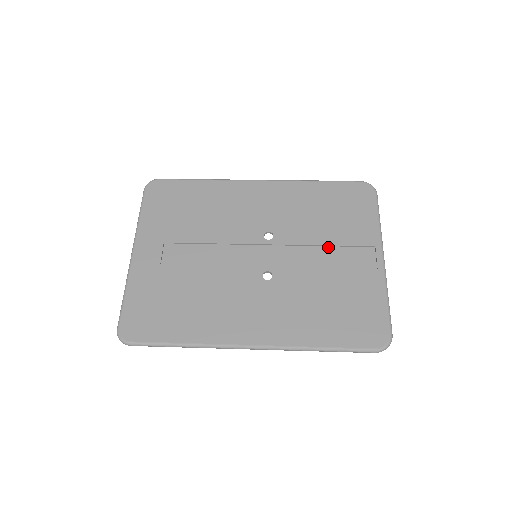
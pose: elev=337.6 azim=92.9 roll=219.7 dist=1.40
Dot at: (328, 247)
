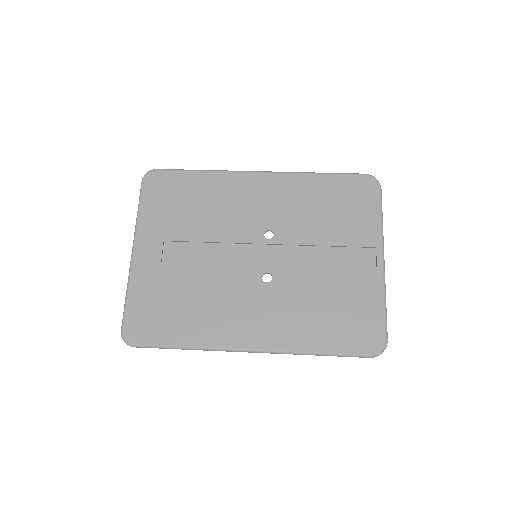
Dot at: (328, 247)
